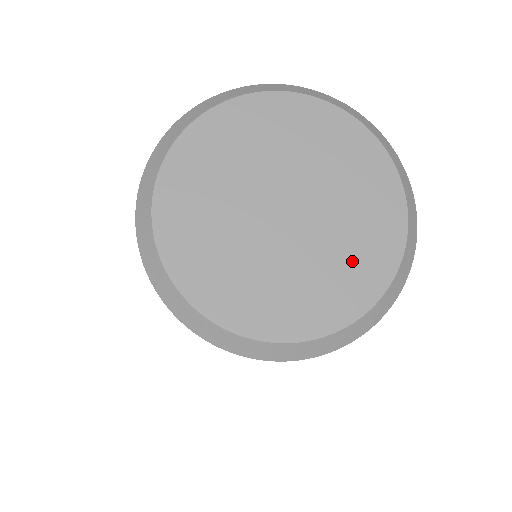
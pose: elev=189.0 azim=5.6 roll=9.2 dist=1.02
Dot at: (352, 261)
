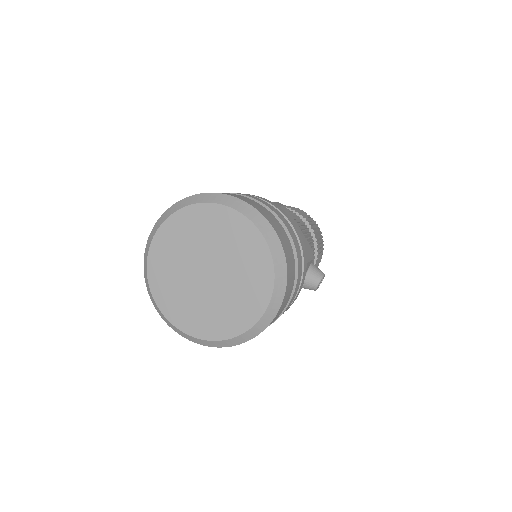
Dot at: (248, 261)
